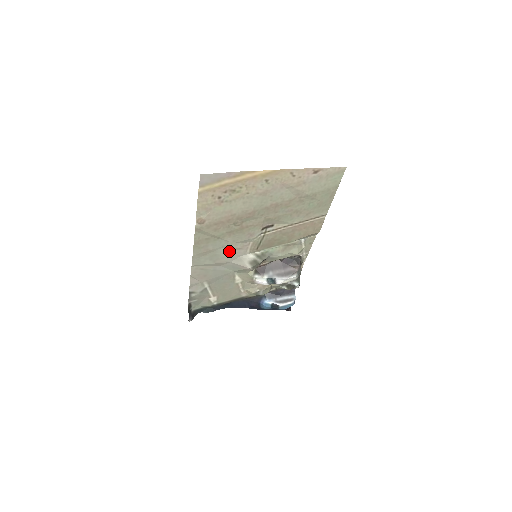
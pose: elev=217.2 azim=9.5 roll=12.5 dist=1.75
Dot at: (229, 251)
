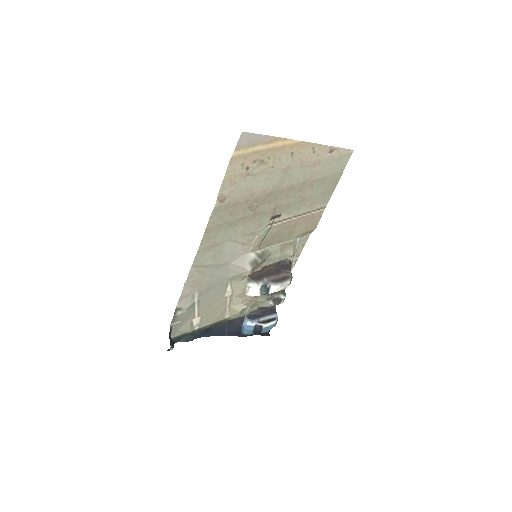
Dot at: (234, 247)
